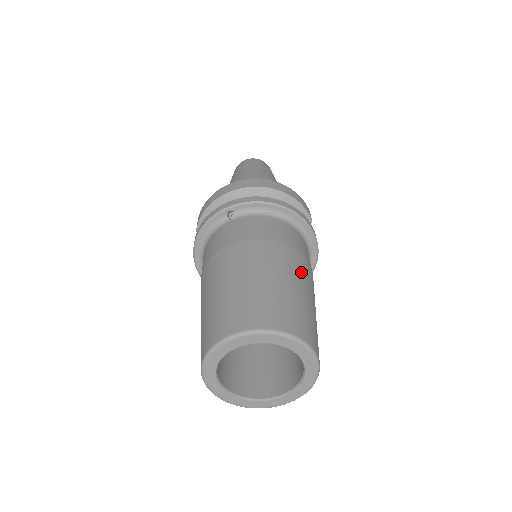
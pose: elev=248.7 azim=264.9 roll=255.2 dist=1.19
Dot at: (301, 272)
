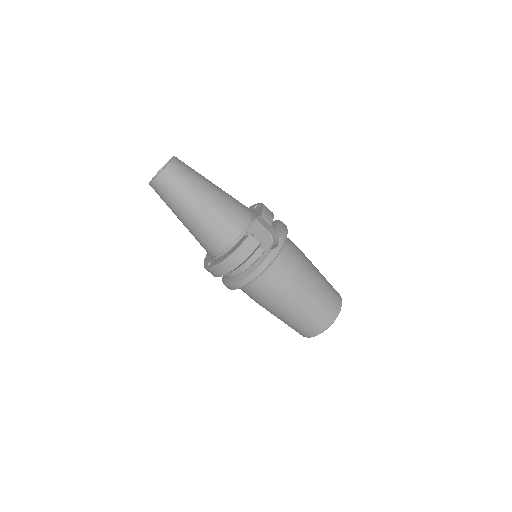
Dot at: (296, 299)
